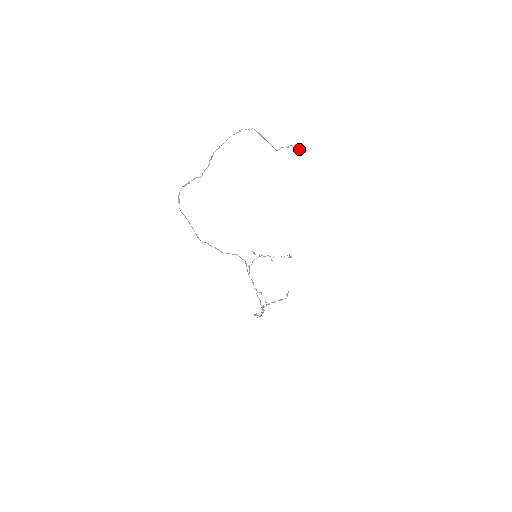
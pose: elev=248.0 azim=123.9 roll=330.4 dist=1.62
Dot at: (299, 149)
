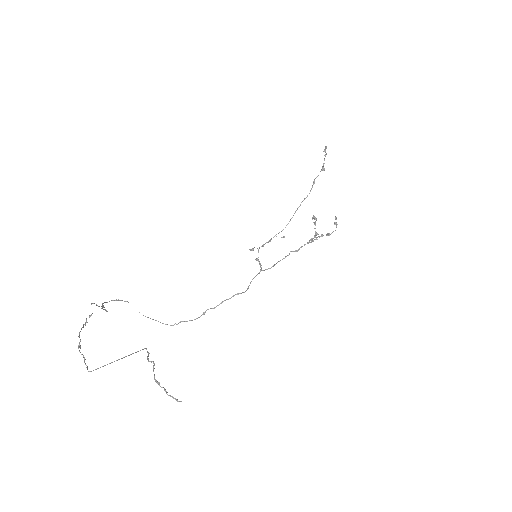
Dot at: occluded
